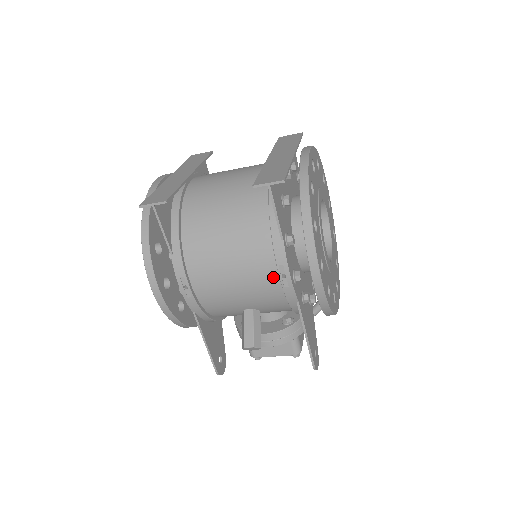
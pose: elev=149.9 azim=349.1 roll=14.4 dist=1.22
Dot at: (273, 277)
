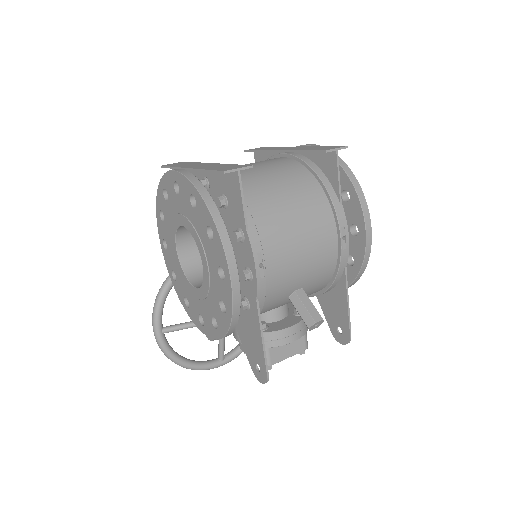
Dot at: (333, 242)
